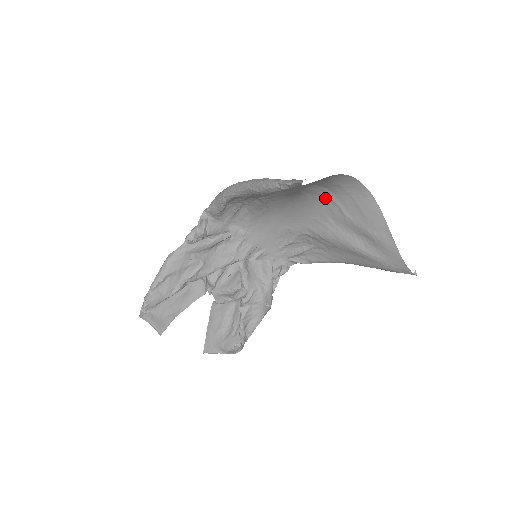
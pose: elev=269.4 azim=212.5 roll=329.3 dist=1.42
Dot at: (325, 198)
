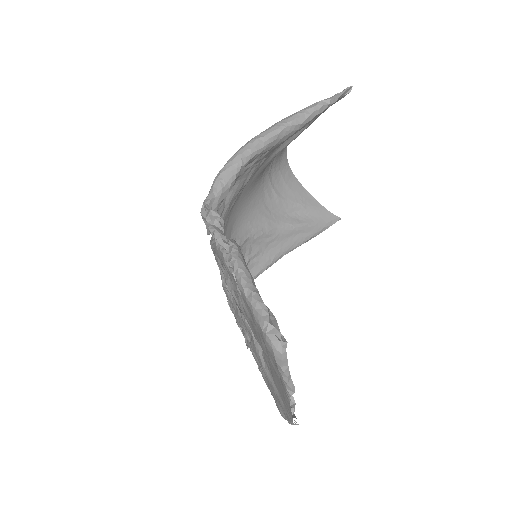
Dot at: (266, 179)
